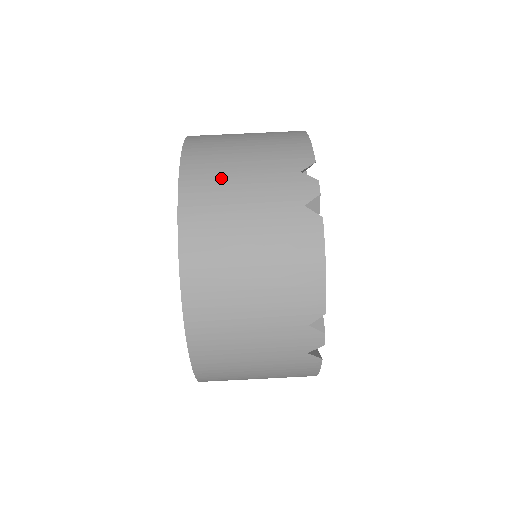
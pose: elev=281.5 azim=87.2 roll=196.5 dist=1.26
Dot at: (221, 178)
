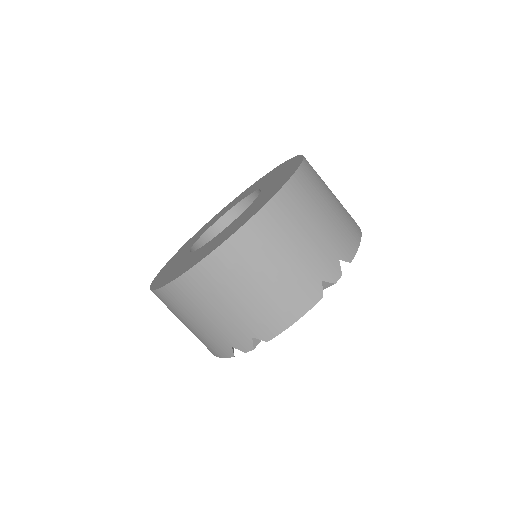
Dot at: (209, 295)
